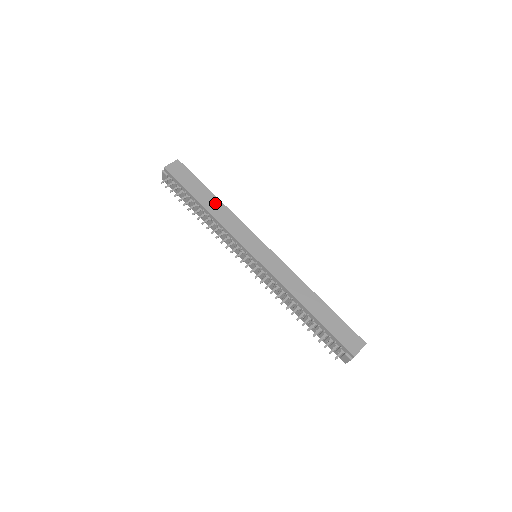
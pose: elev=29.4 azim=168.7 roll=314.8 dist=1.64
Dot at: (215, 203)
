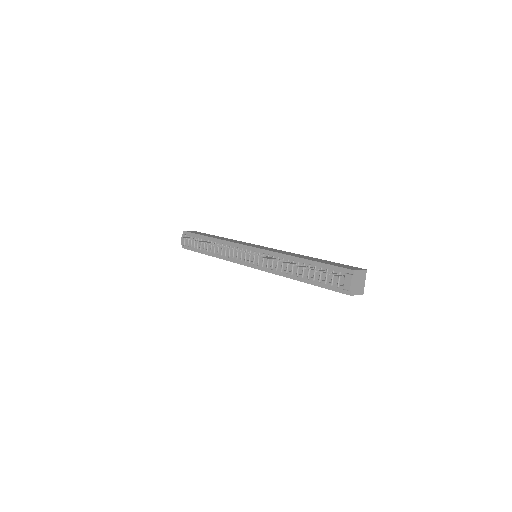
Dot at: occluded
